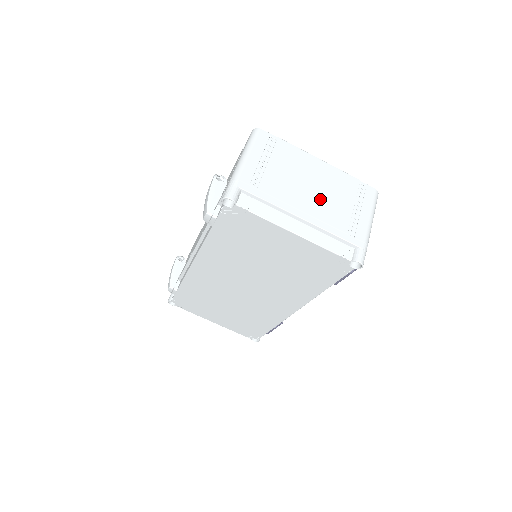
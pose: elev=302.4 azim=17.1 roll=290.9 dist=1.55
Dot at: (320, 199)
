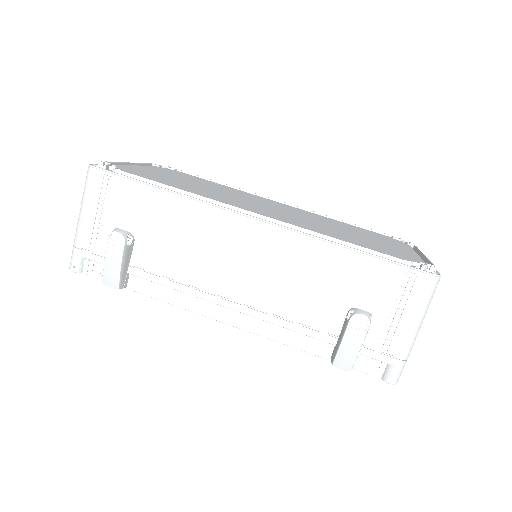
Dot at: occluded
